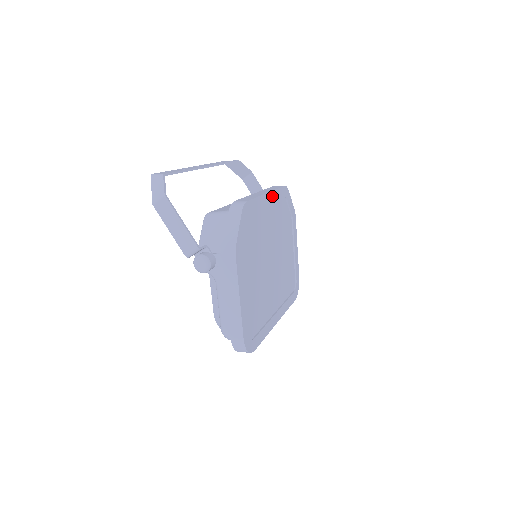
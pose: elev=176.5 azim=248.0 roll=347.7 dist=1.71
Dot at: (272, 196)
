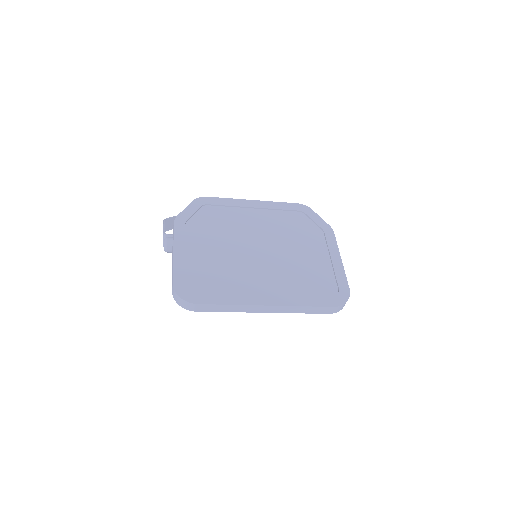
Dot at: (264, 204)
